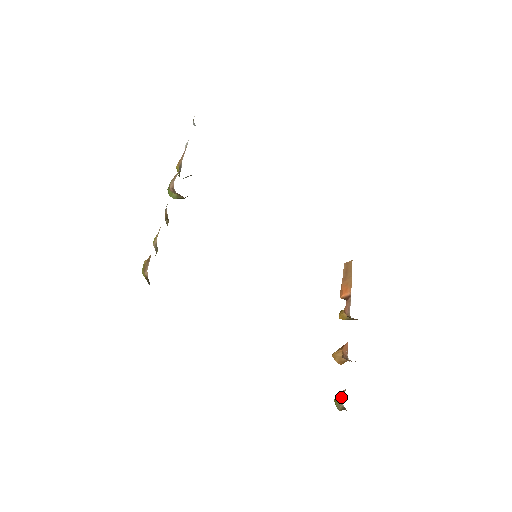
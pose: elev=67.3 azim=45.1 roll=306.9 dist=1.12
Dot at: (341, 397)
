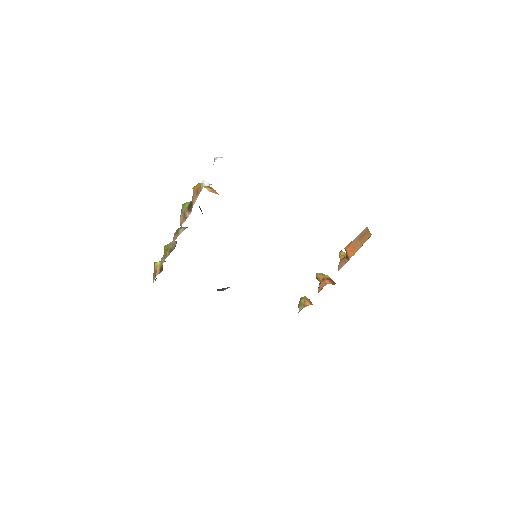
Dot at: (302, 306)
